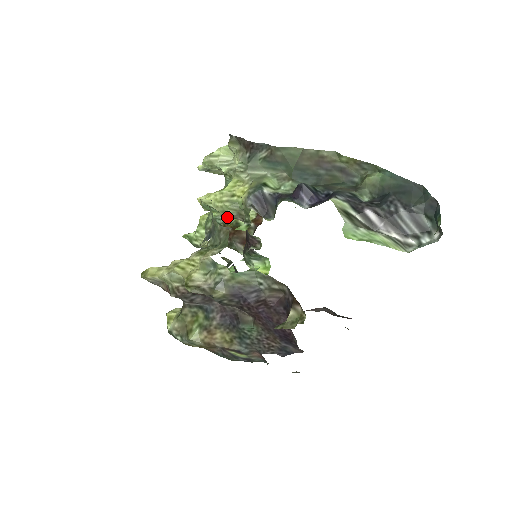
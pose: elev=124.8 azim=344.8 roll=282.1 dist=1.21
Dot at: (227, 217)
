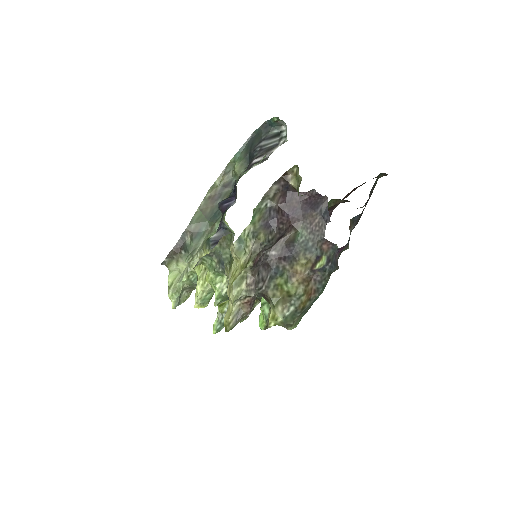
Dot at: occluded
